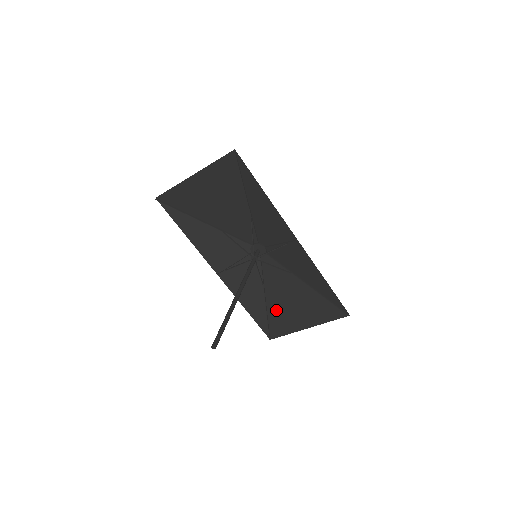
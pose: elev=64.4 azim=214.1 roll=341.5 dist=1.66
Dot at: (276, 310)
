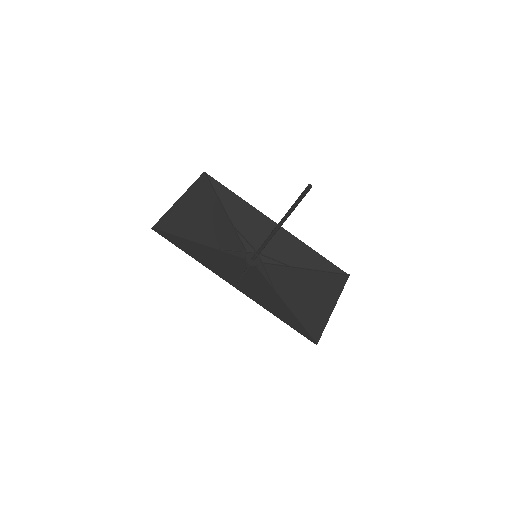
Dot at: (300, 309)
